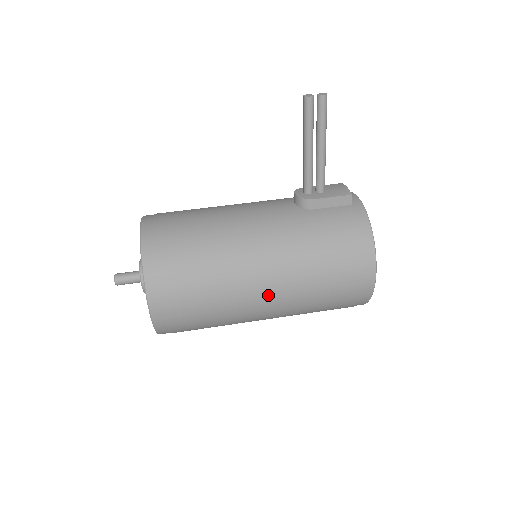
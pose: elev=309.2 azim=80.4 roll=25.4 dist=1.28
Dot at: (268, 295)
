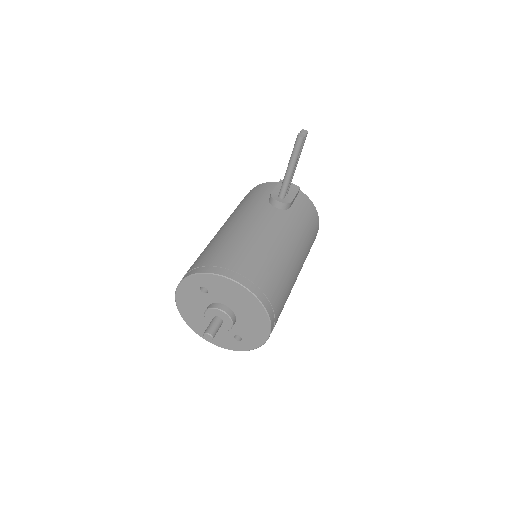
Dot at: occluded
